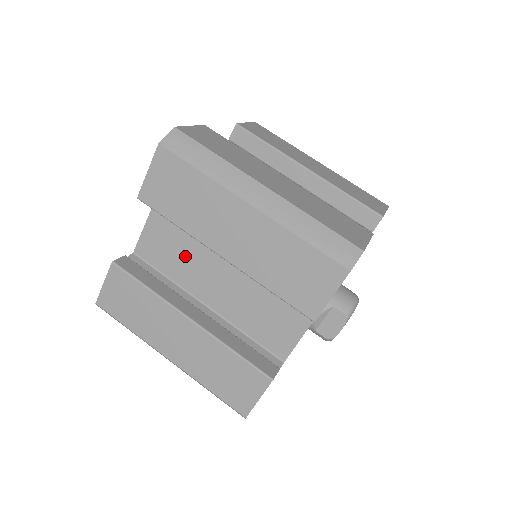
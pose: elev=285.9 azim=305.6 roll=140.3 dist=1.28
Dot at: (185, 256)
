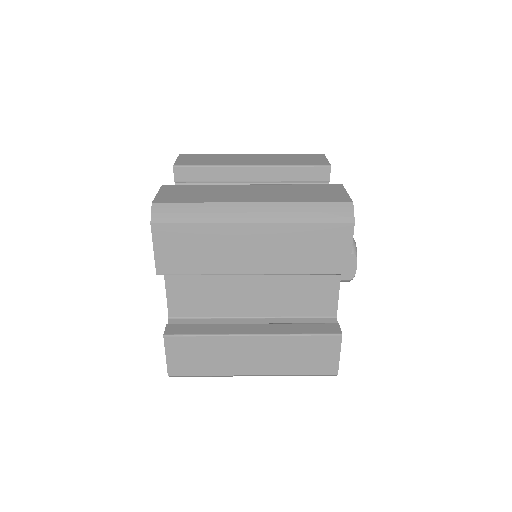
Dot at: (214, 293)
